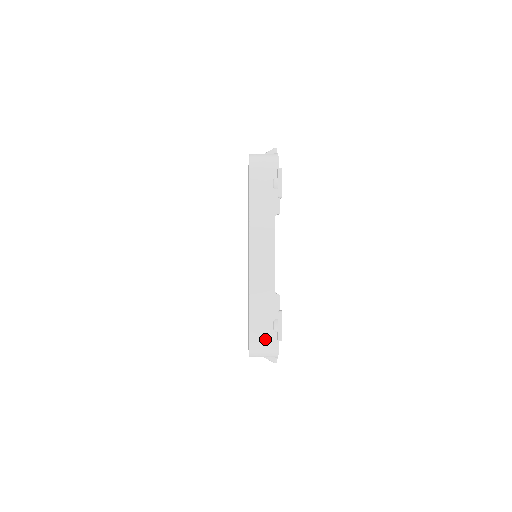
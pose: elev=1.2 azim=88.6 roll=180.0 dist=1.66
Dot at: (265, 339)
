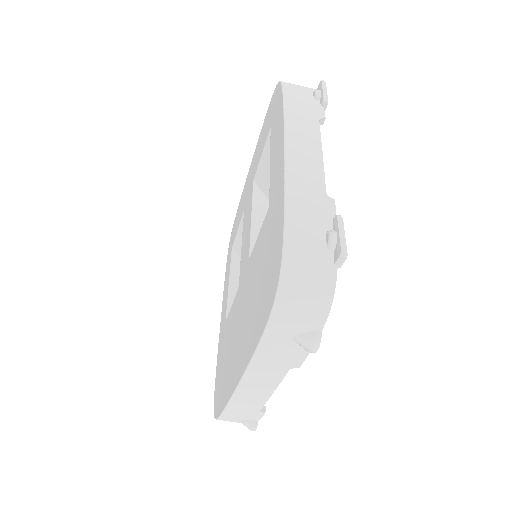
Dot at: (311, 261)
